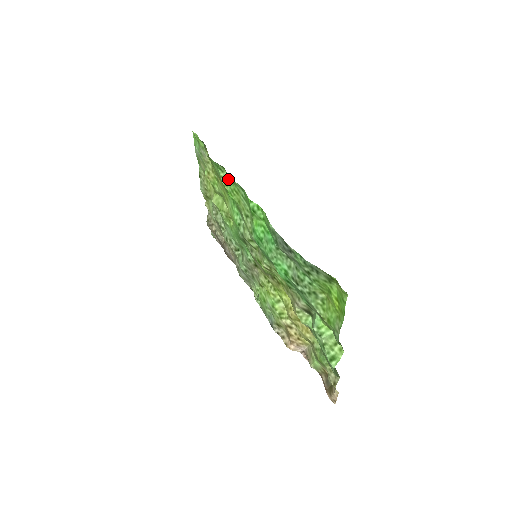
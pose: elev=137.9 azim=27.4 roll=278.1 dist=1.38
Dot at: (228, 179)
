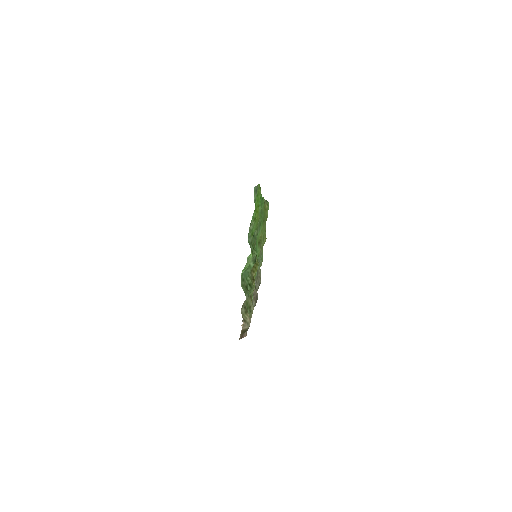
Dot at: occluded
